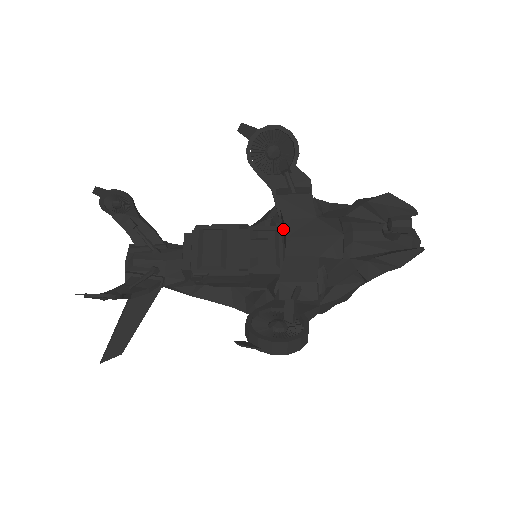
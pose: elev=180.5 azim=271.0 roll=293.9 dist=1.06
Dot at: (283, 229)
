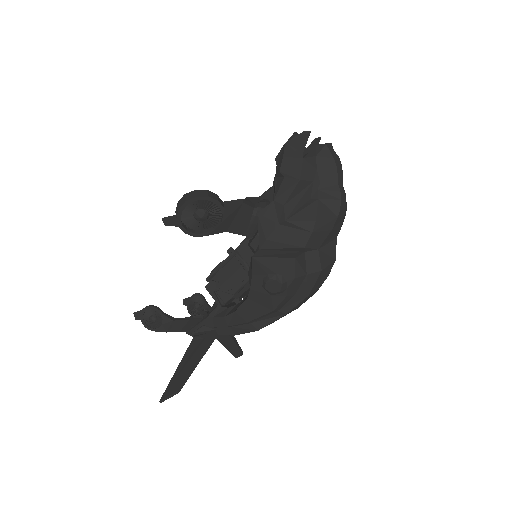
Dot at: occluded
